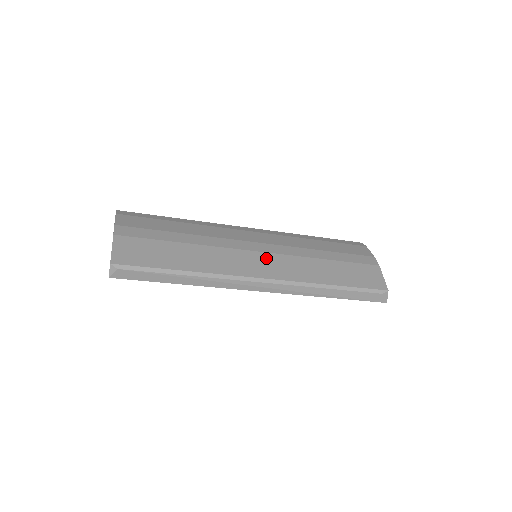
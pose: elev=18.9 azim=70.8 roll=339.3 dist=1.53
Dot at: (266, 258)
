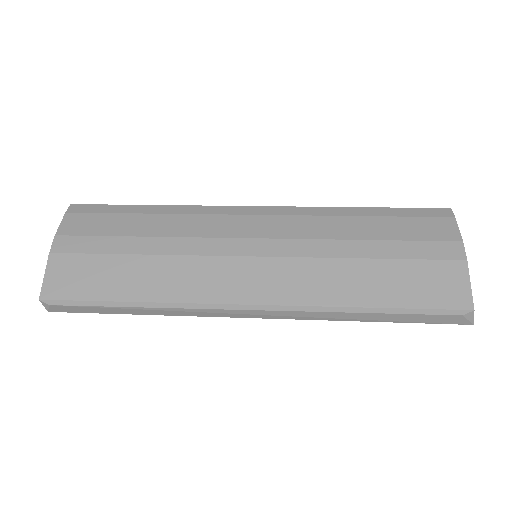
Dot at: (261, 267)
